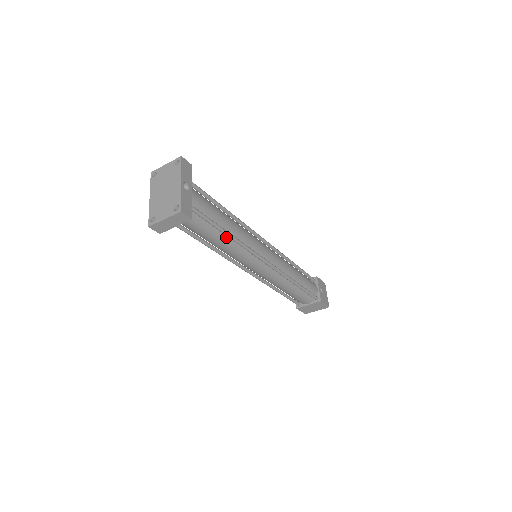
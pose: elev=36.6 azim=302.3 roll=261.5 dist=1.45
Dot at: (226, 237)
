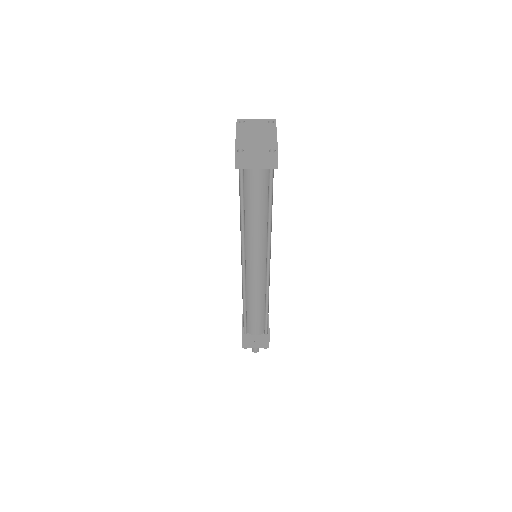
Dot at: (265, 214)
